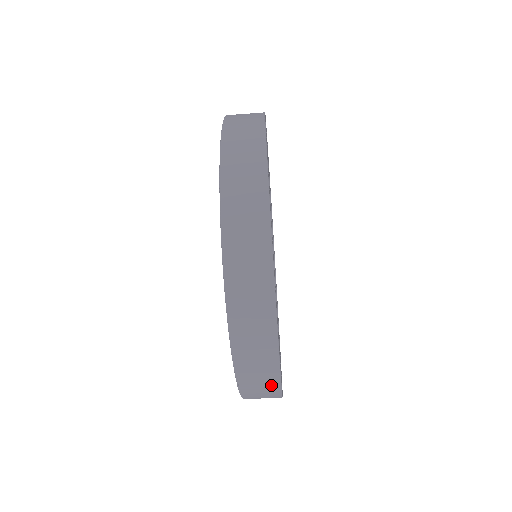
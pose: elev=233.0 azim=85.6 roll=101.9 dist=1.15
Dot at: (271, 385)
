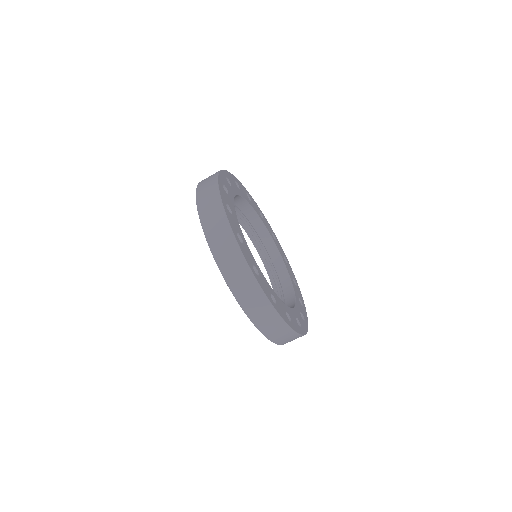
Dot at: occluded
